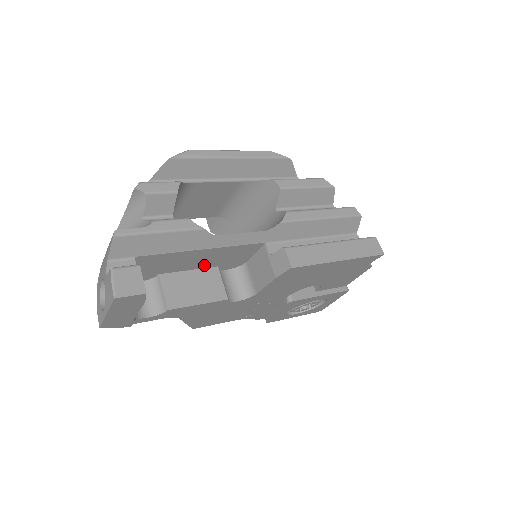
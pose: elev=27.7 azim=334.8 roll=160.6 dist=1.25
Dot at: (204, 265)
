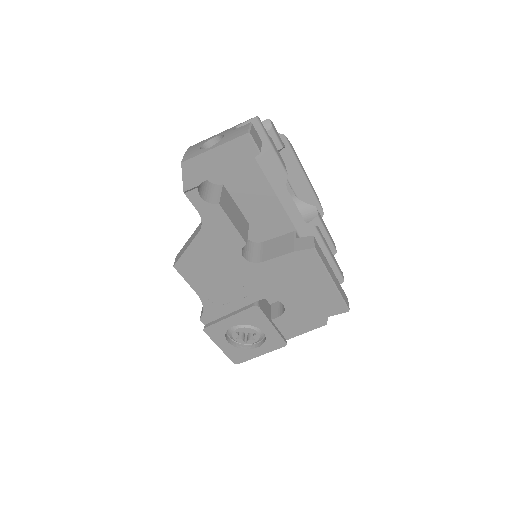
Dot at: (247, 211)
